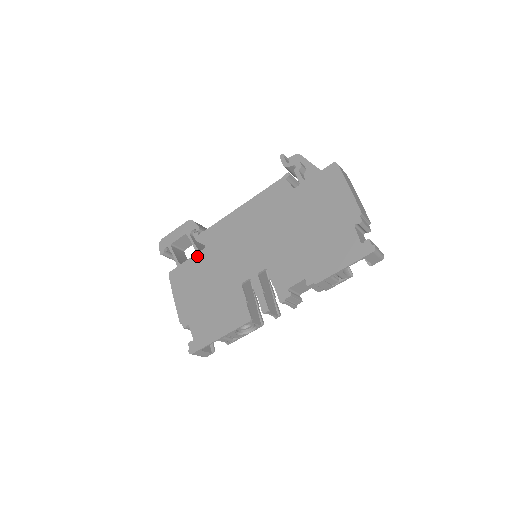
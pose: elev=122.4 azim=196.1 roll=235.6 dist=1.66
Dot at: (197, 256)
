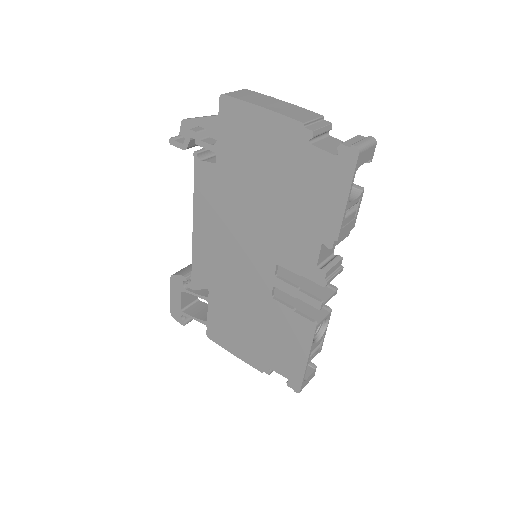
Dot at: (210, 303)
